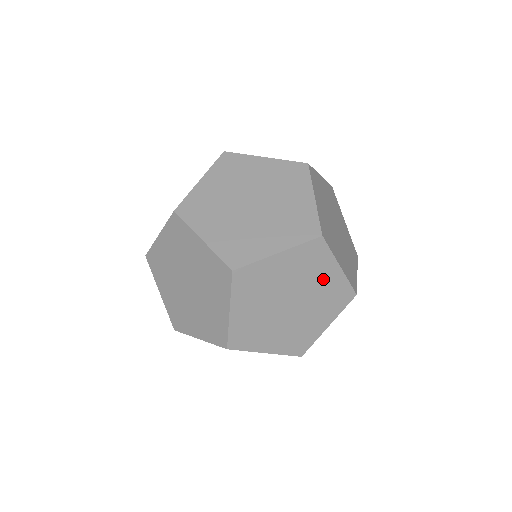
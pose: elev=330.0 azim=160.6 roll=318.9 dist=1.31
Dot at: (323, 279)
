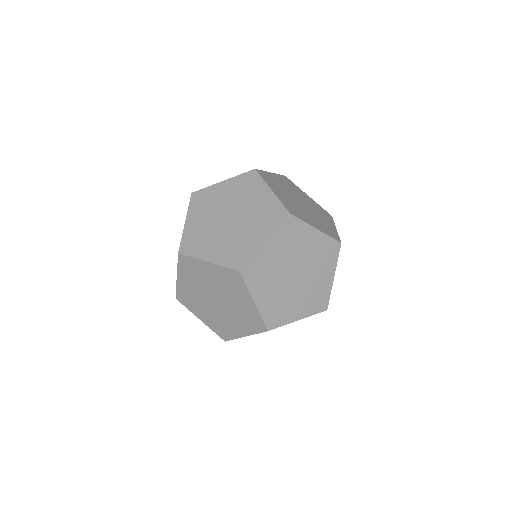
Dot at: (257, 200)
